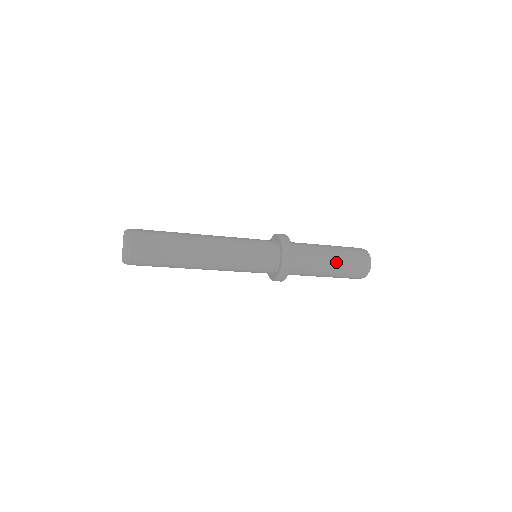
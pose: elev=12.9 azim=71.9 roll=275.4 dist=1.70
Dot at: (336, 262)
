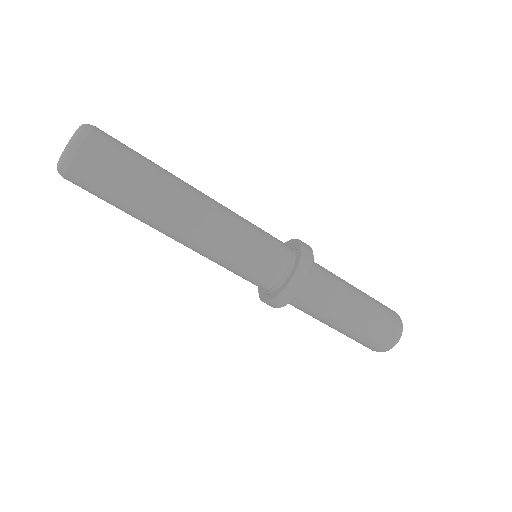
Dot at: (356, 320)
